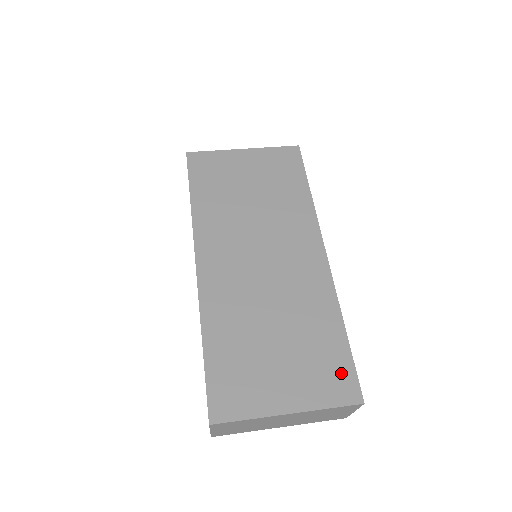
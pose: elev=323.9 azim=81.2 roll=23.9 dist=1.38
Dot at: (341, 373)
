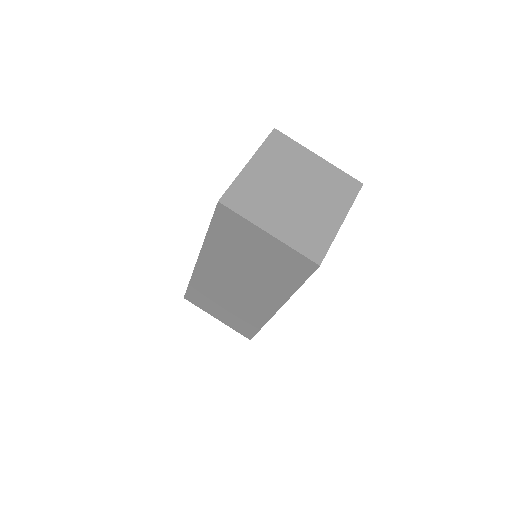
Dot at: (247, 331)
